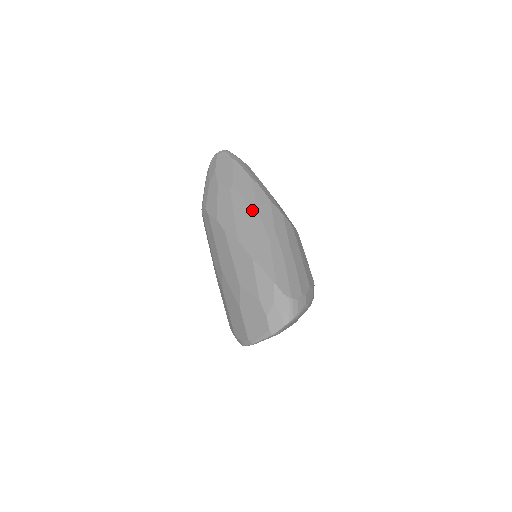
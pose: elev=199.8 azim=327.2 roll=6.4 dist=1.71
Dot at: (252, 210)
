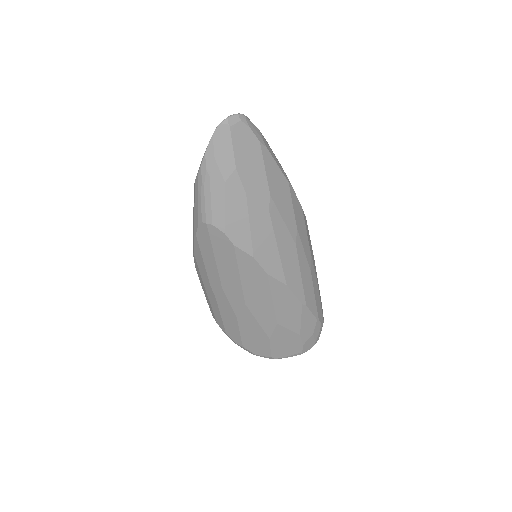
Dot at: (296, 238)
